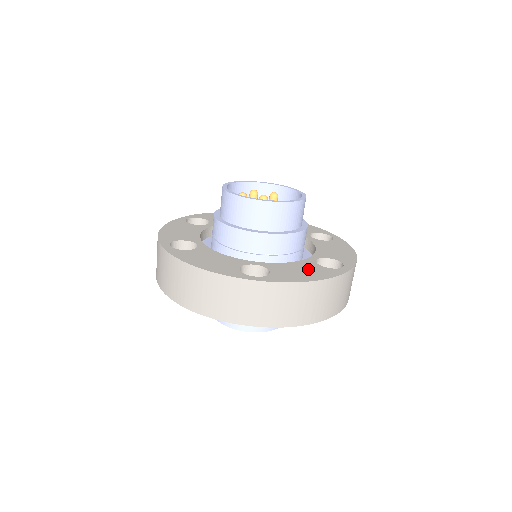
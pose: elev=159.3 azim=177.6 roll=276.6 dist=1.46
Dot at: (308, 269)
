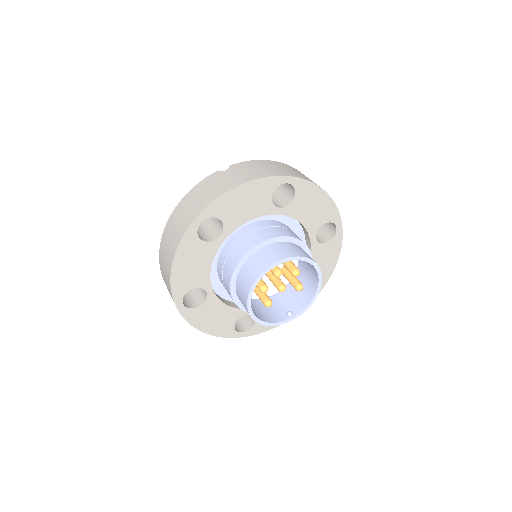
Dot at: (222, 320)
